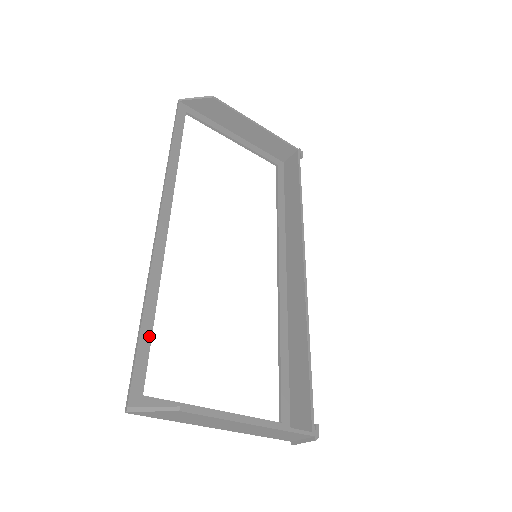
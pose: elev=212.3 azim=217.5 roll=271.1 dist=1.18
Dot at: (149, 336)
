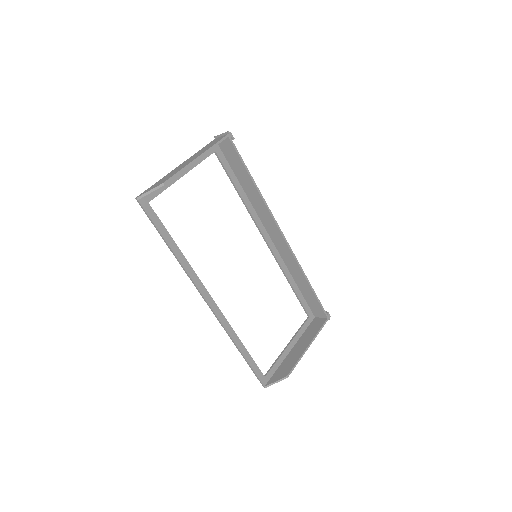
Dot at: (250, 357)
